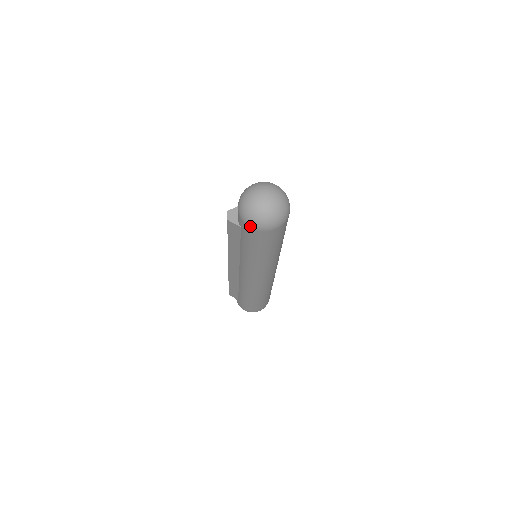
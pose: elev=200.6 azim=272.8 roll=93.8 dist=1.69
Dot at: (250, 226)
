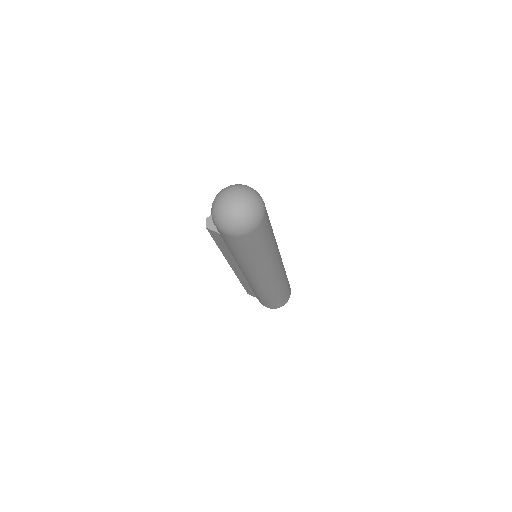
Dot at: (224, 233)
